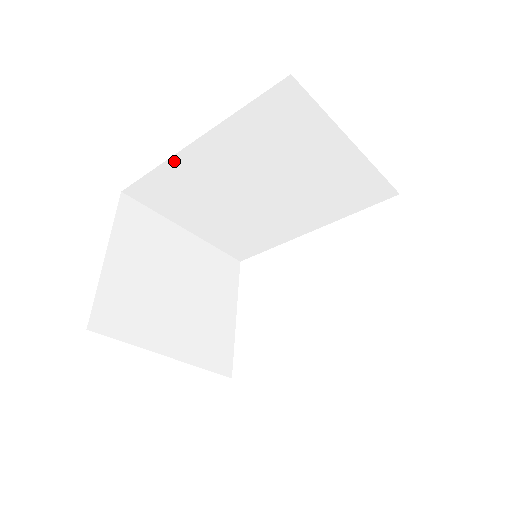
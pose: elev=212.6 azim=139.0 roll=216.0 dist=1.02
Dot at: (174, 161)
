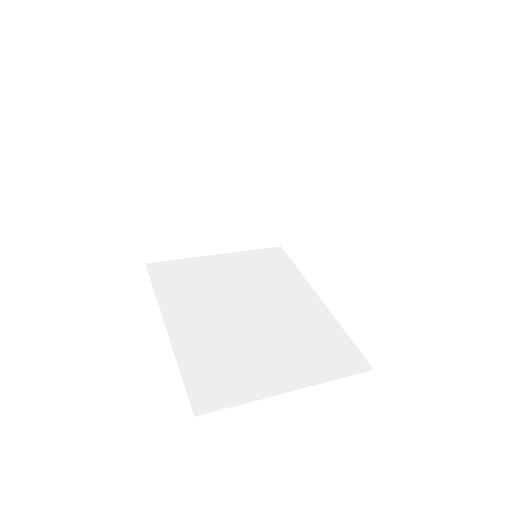
Dot at: occluded
